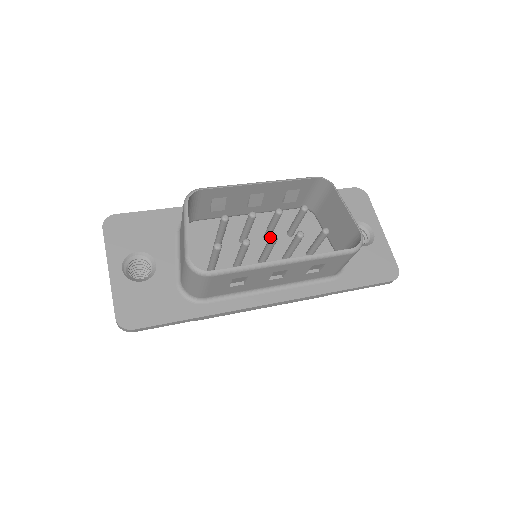
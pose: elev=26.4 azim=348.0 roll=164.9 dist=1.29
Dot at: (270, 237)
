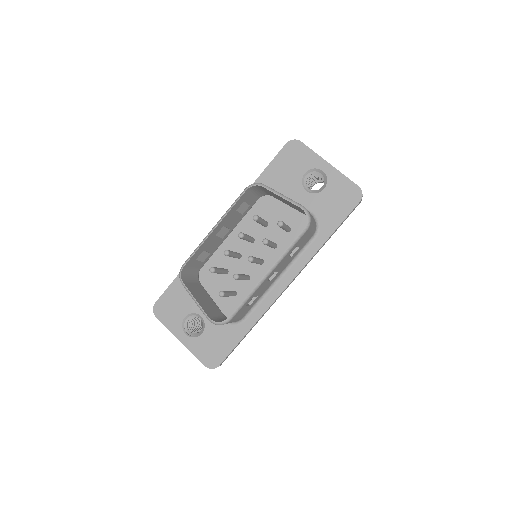
Dot at: occluded
